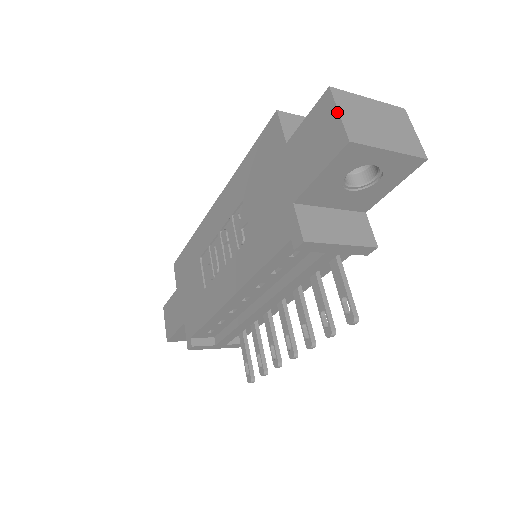
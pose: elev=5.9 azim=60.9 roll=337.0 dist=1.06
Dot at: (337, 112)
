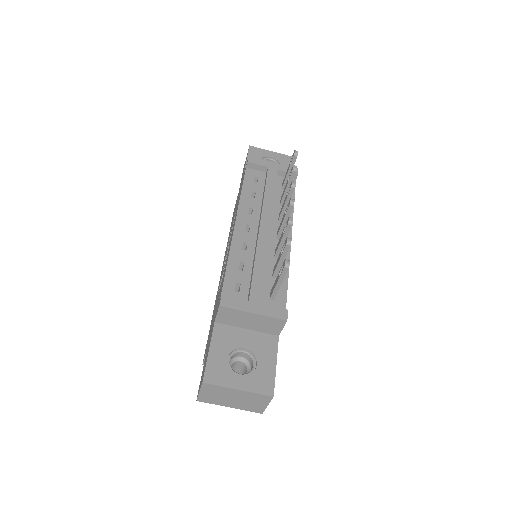
Dot at: occluded
